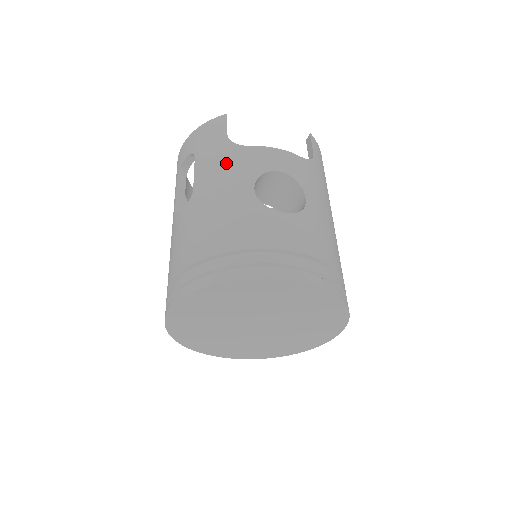
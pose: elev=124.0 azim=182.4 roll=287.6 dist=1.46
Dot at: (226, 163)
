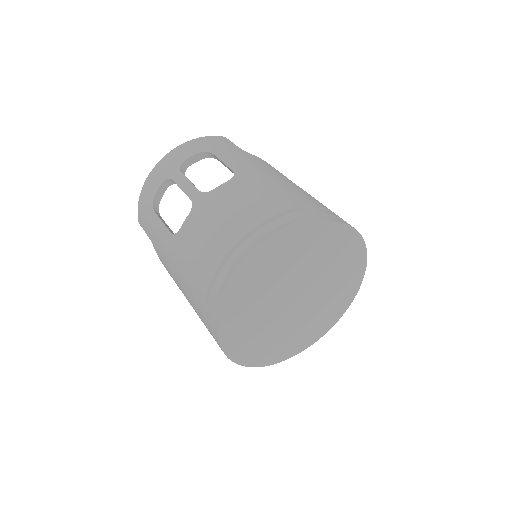
Dot at: (256, 161)
